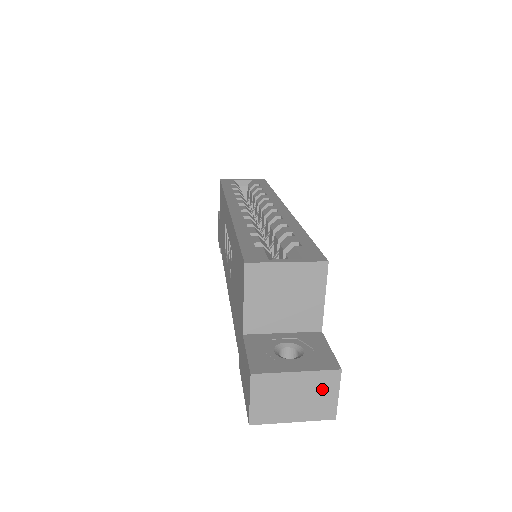
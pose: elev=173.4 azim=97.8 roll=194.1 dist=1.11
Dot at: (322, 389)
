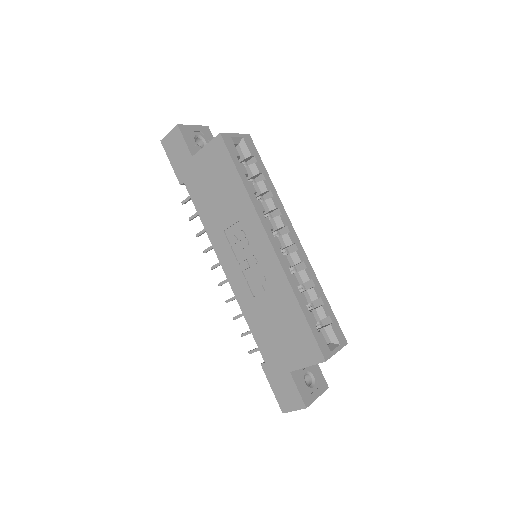
Dot at: occluded
